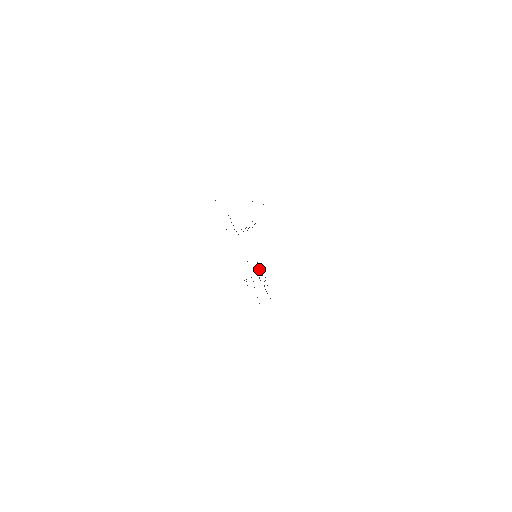
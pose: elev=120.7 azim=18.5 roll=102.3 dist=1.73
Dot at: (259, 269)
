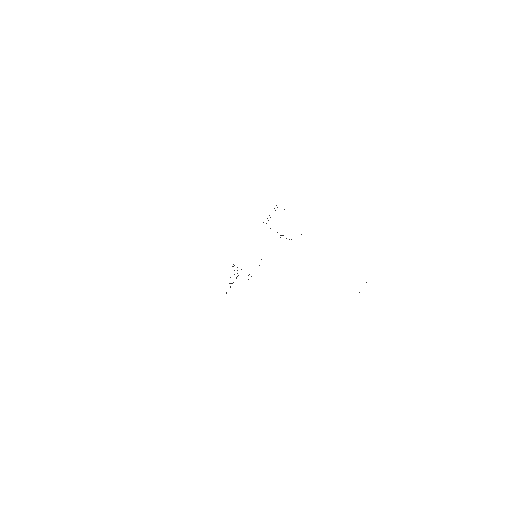
Dot at: occluded
